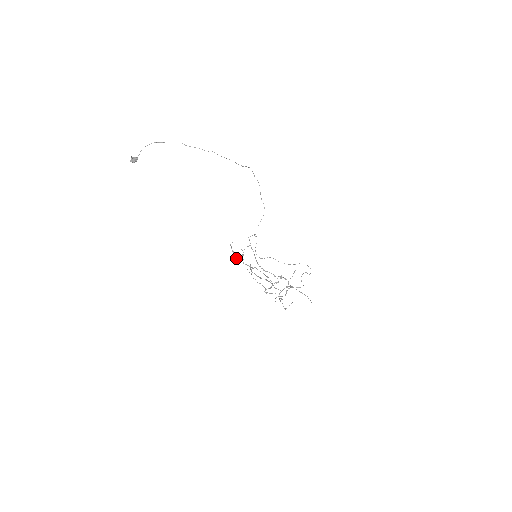
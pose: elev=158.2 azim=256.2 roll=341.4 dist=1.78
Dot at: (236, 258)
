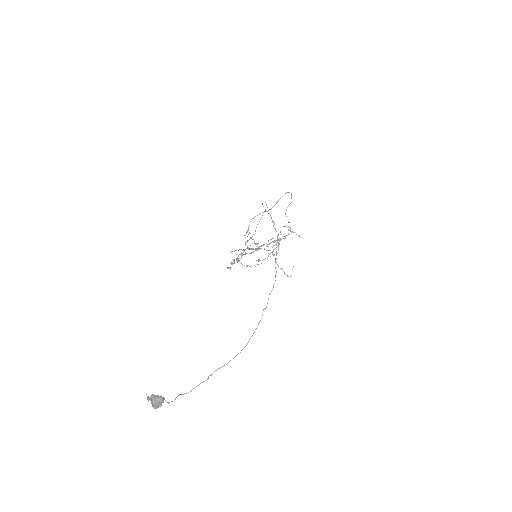
Dot at: occluded
